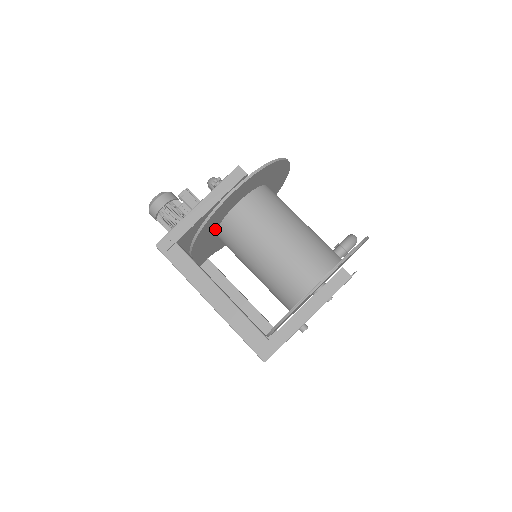
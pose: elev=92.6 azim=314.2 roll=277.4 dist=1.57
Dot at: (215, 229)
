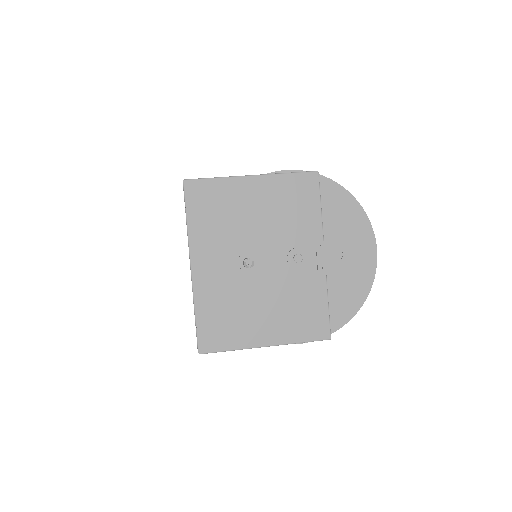
Dot at: occluded
